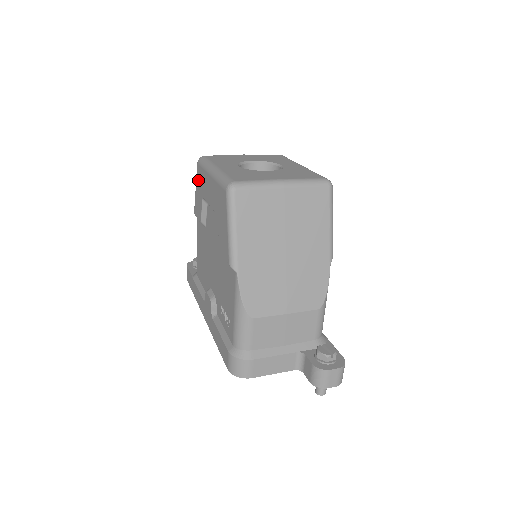
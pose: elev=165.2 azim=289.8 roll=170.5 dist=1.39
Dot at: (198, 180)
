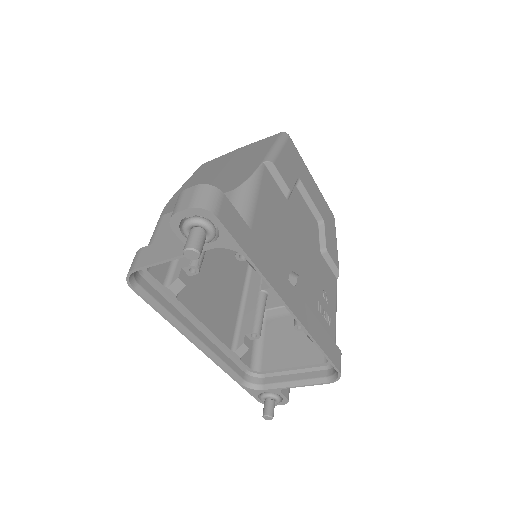
Dot at: occluded
